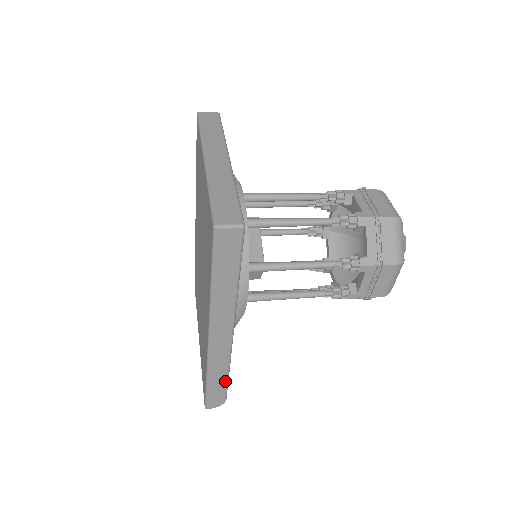
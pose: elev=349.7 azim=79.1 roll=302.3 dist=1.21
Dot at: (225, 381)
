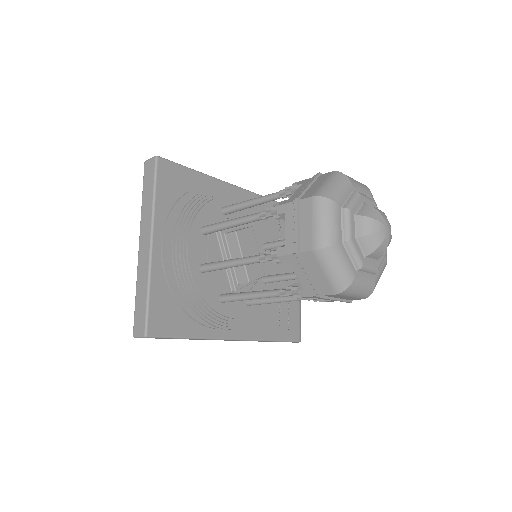
Dot at: (279, 341)
